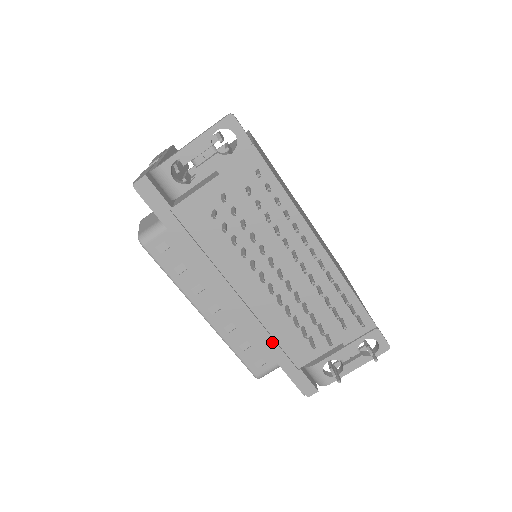
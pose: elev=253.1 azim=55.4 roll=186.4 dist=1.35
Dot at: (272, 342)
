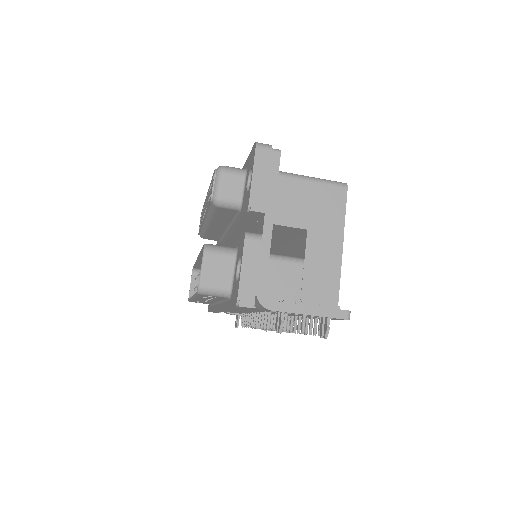
Dot at: occluded
